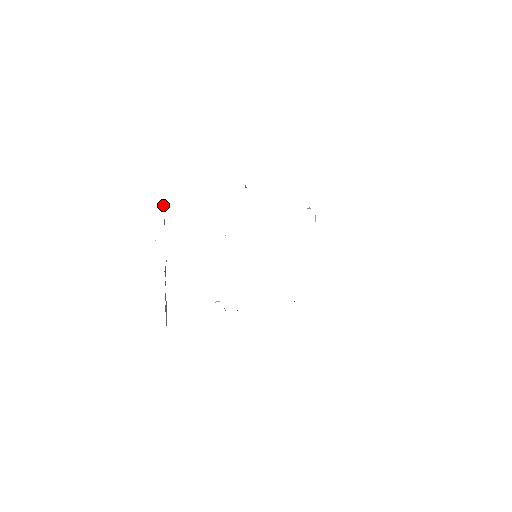
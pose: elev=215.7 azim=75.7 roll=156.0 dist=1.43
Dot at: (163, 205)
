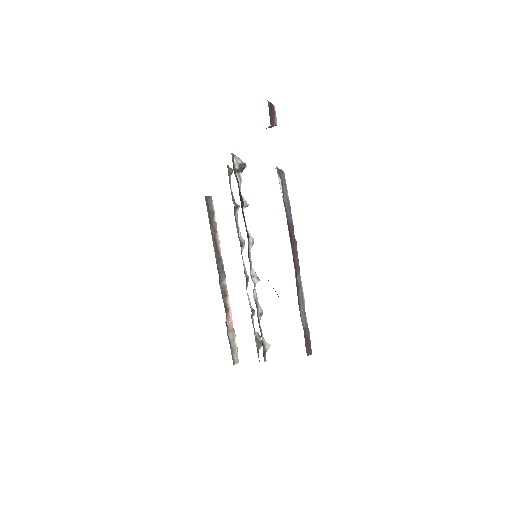
Dot at: (209, 204)
